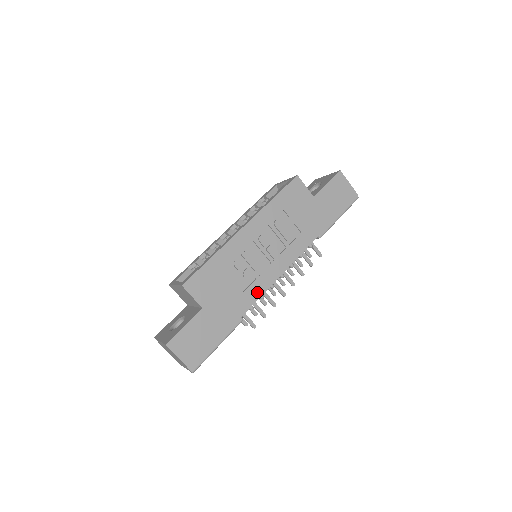
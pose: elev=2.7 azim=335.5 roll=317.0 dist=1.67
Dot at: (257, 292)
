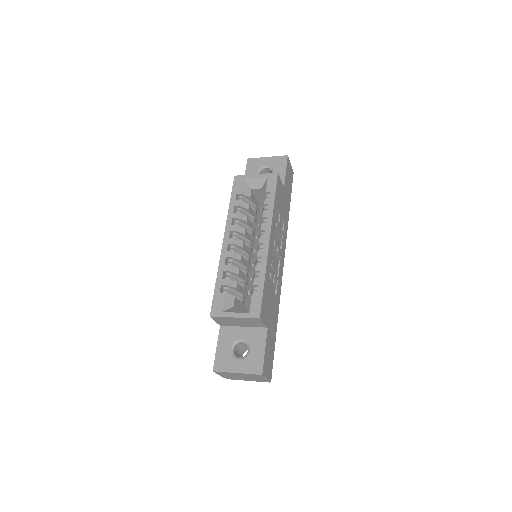
Dot at: (279, 290)
